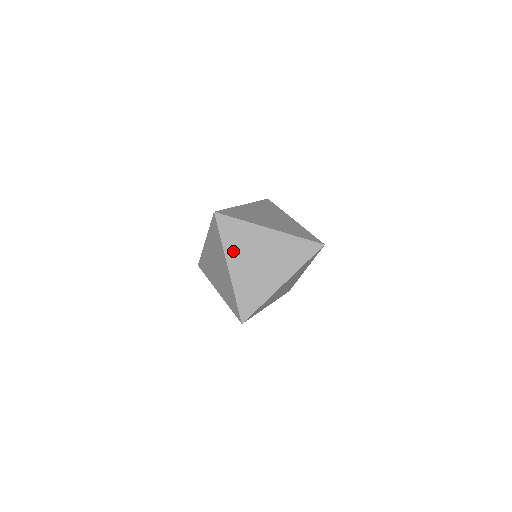
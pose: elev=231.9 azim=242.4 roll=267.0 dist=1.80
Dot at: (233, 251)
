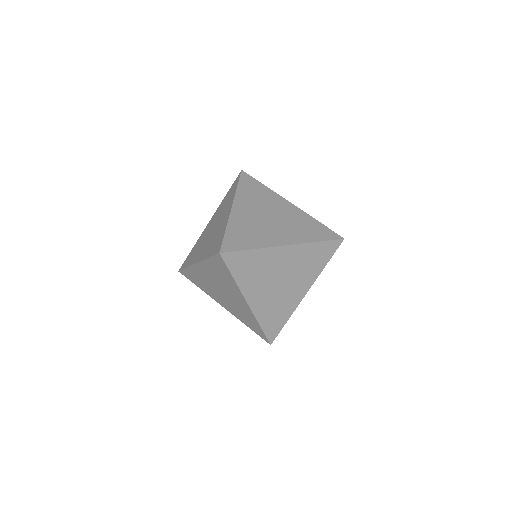
Dot at: (245, 199)
